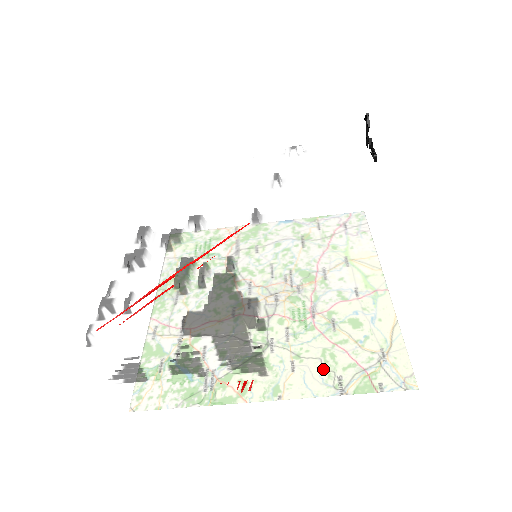
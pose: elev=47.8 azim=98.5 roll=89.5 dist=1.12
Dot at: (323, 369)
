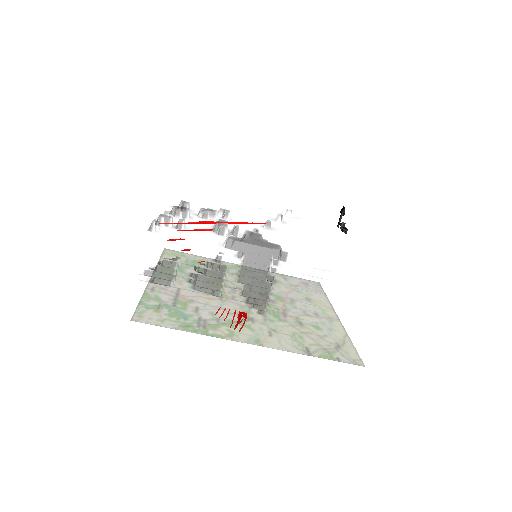
Dot at: (307, 320)
